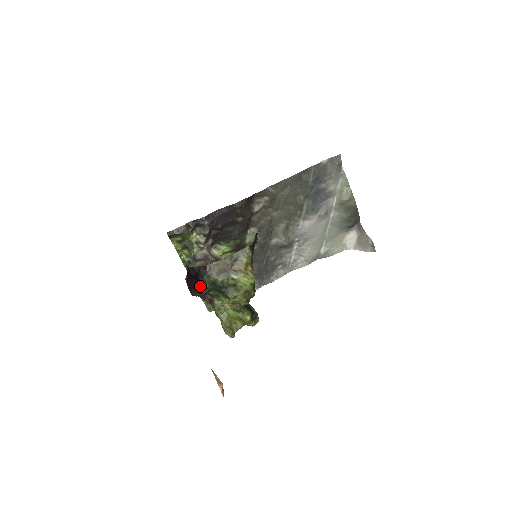
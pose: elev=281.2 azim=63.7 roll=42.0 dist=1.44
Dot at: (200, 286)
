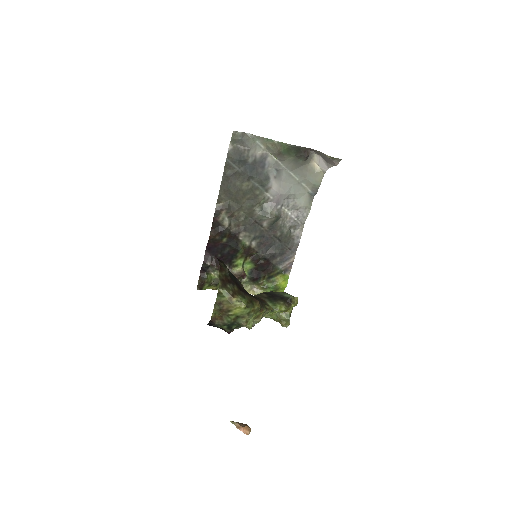
Dot at: (224, 329)
